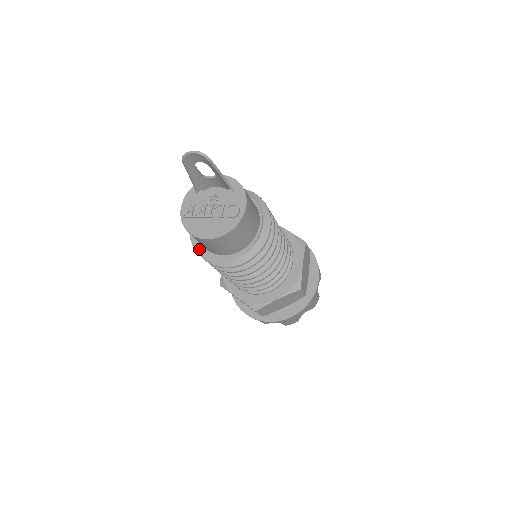
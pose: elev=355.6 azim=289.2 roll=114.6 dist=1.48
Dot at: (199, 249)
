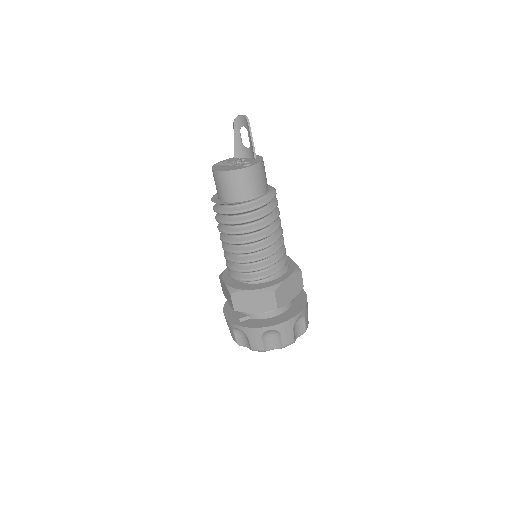
Dot at: (214, 199)
